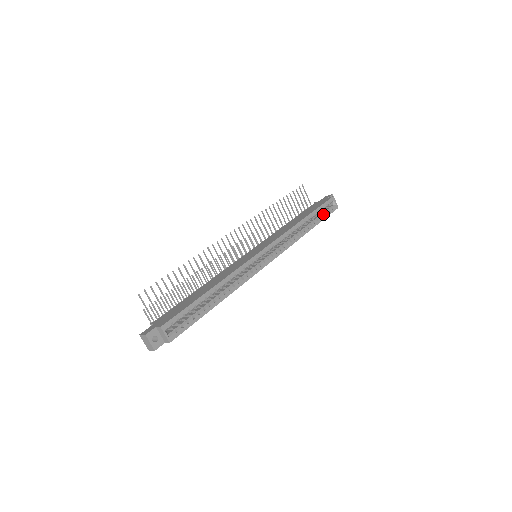
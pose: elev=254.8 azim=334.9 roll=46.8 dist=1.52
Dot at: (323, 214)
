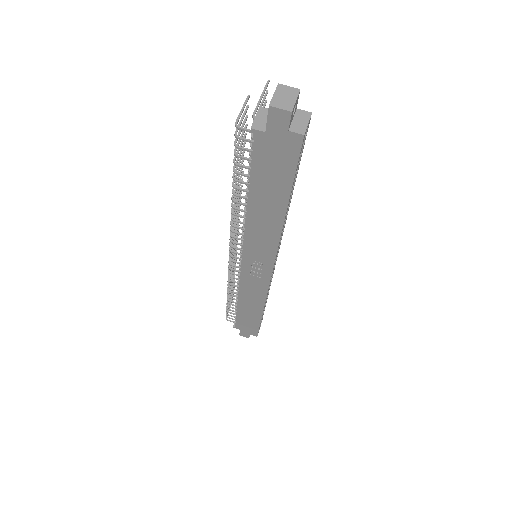
Dot at: occluded
